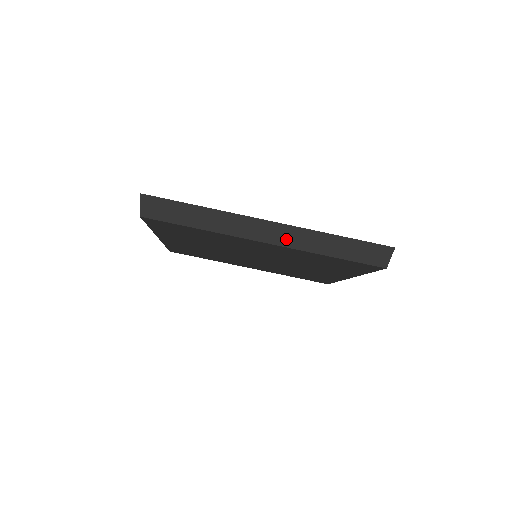
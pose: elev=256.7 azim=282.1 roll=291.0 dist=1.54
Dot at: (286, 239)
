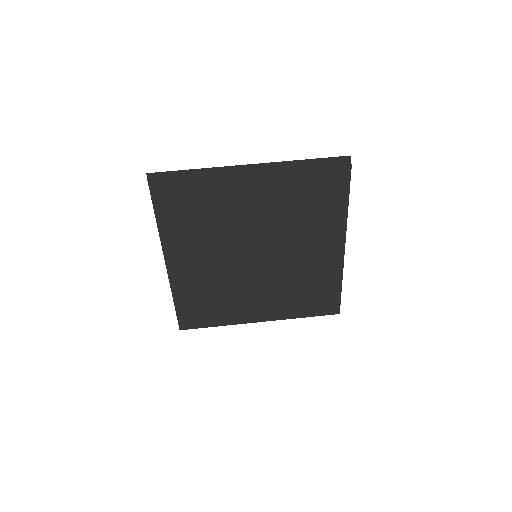
Dot at: (266, 170)
